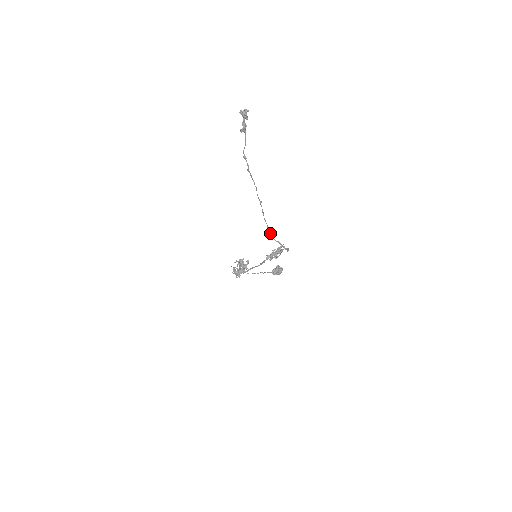
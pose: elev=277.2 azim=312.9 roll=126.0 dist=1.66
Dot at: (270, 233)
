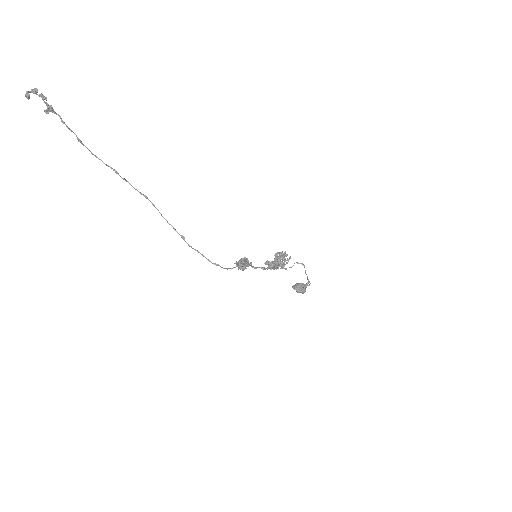
Dot at: (181, 236)
